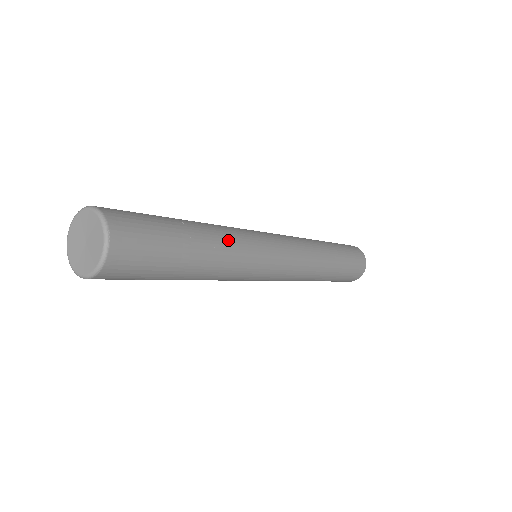
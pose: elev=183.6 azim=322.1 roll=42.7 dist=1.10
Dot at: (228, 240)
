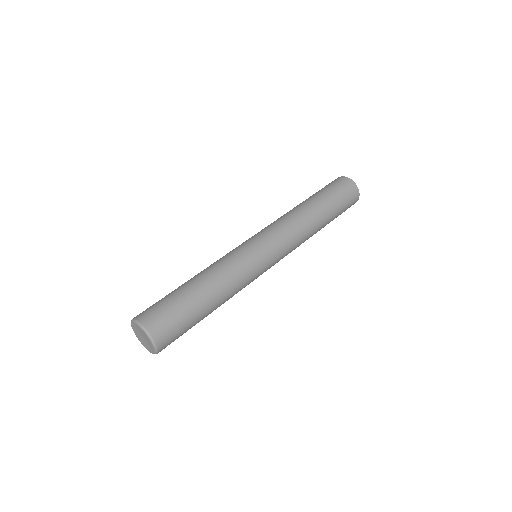
Dot at: (229, 283)
